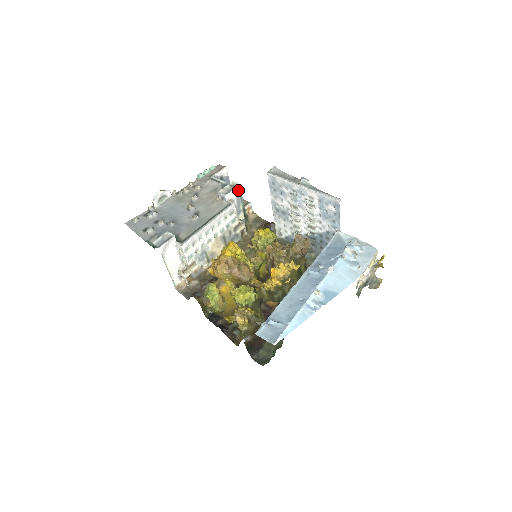
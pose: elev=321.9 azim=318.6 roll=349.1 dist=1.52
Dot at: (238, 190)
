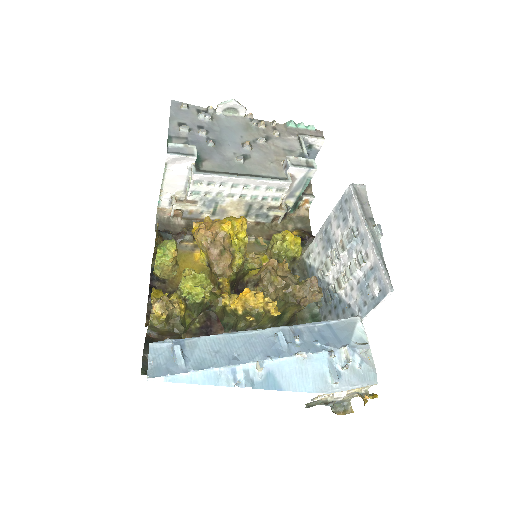
Dot at: (310, 173)
